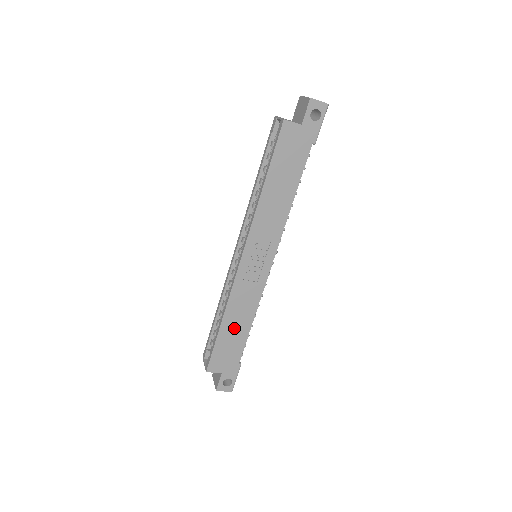
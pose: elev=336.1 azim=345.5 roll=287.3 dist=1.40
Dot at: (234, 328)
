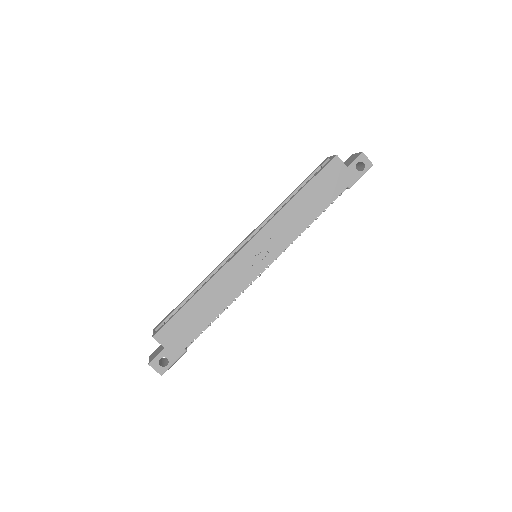
Dot at: (203, 307)
